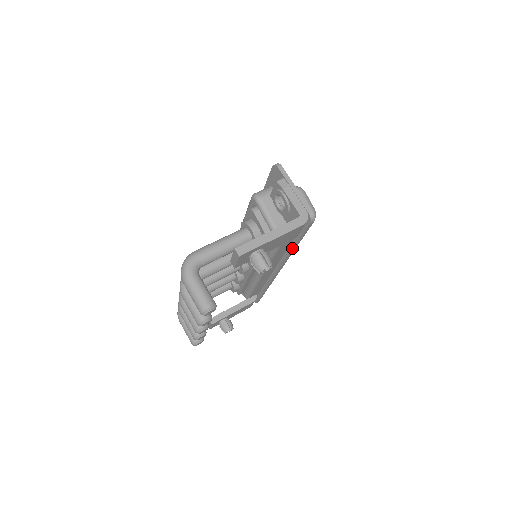
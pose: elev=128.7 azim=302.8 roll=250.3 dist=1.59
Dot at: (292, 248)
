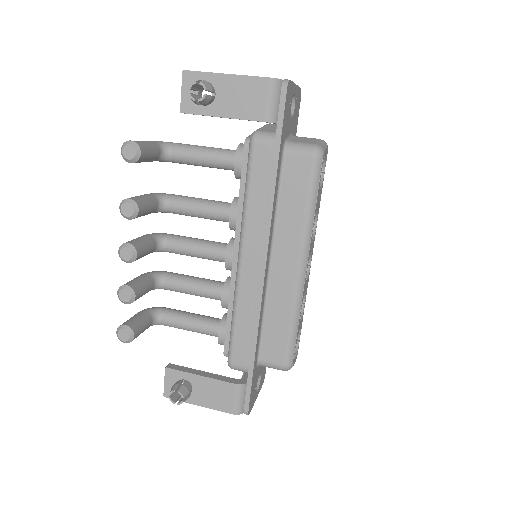
Dot at: (271, 175)
